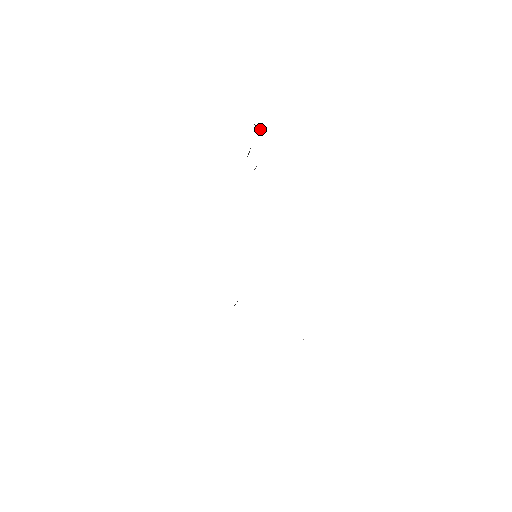
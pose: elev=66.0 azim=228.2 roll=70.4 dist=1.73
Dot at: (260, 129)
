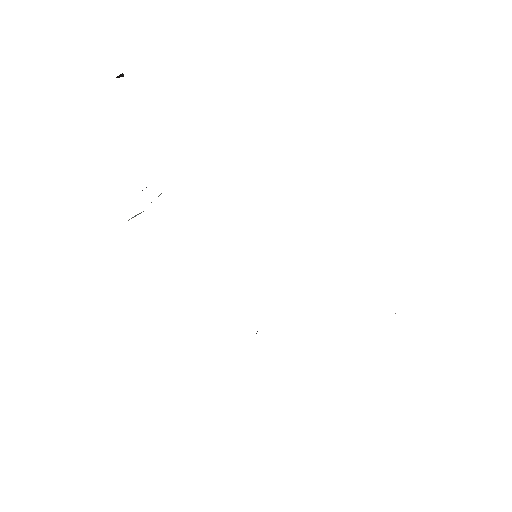
Dot at: (122, 75)
